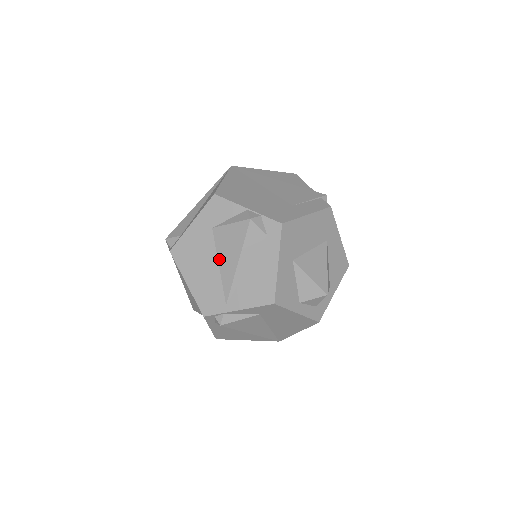
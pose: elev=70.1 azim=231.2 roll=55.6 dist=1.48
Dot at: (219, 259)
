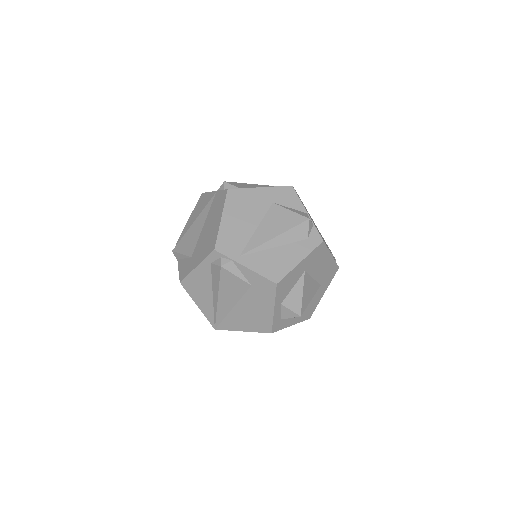
Dot at: (261, 224)
